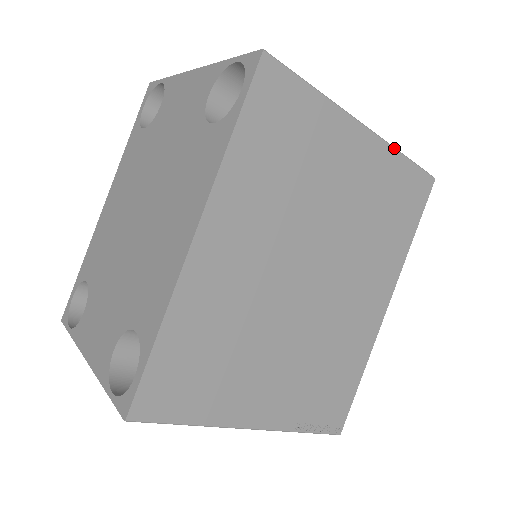
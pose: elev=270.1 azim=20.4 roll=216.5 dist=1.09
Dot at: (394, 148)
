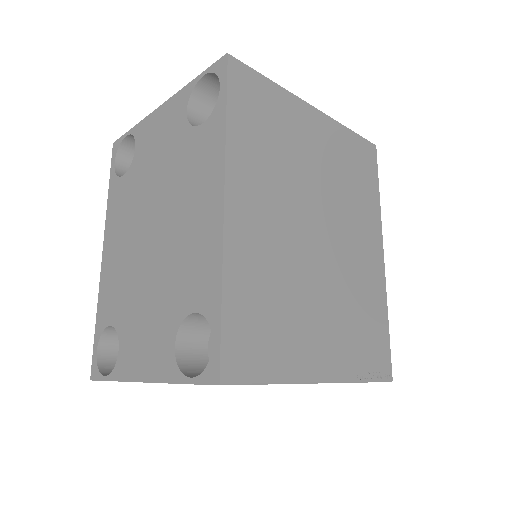
Dot at: (340, 123)
